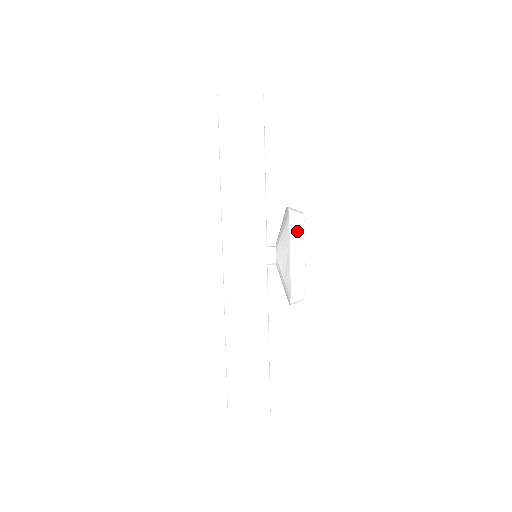
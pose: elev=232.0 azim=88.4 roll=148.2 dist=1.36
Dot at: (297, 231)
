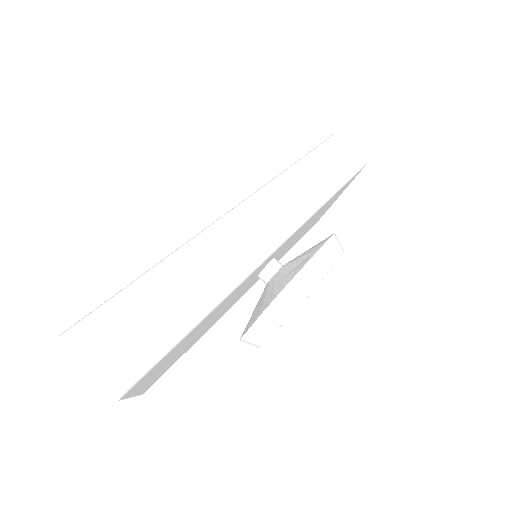
Dot at: (336, 246)
